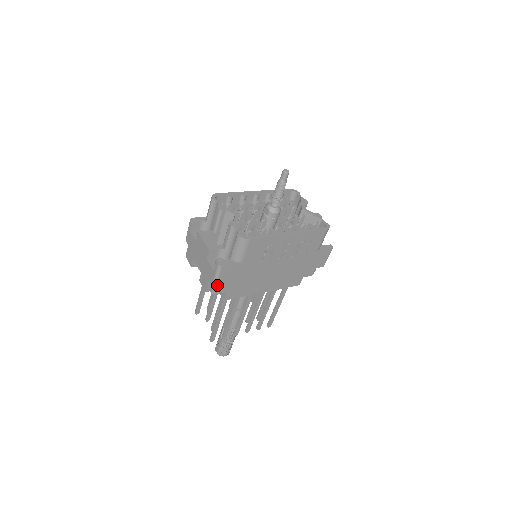
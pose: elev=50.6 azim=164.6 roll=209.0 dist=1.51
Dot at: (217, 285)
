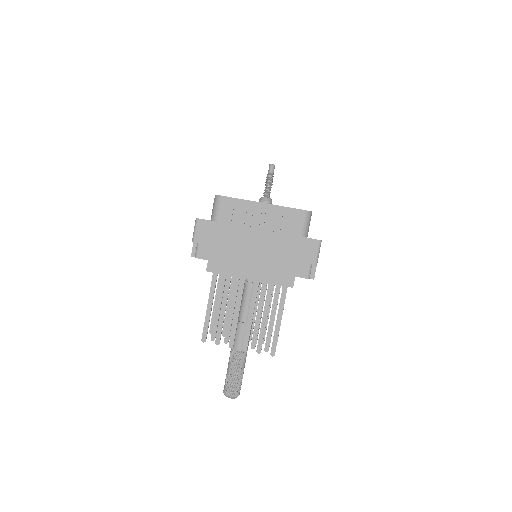
Dot at: (195, 241)
